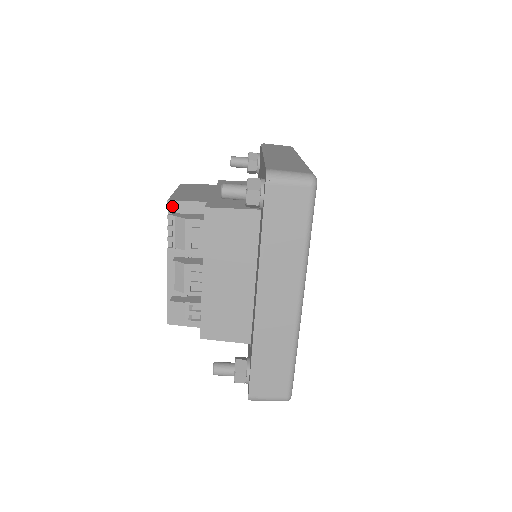
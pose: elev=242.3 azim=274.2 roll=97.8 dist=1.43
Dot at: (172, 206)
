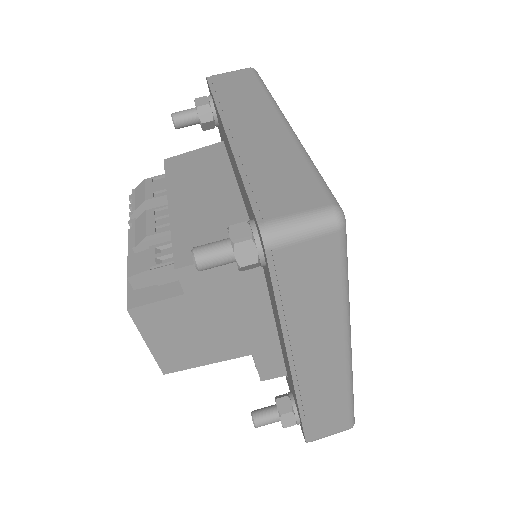
Dot at: occluded
